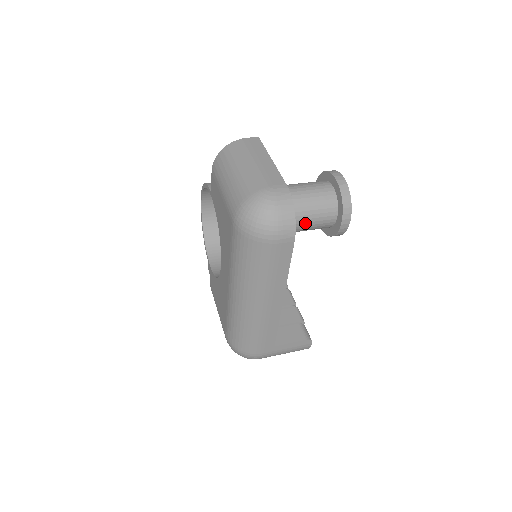
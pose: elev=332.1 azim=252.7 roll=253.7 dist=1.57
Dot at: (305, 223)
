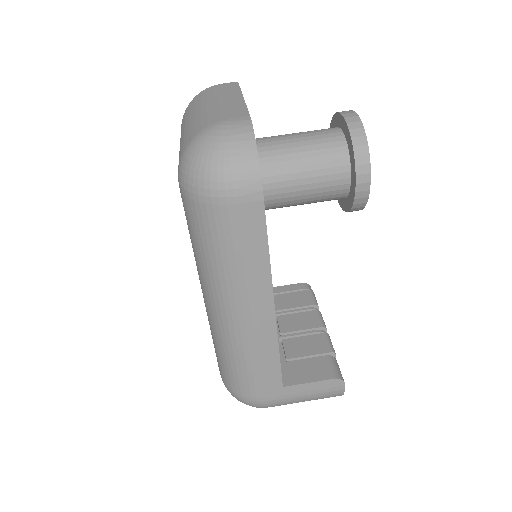
Dot at: (299, 186)
